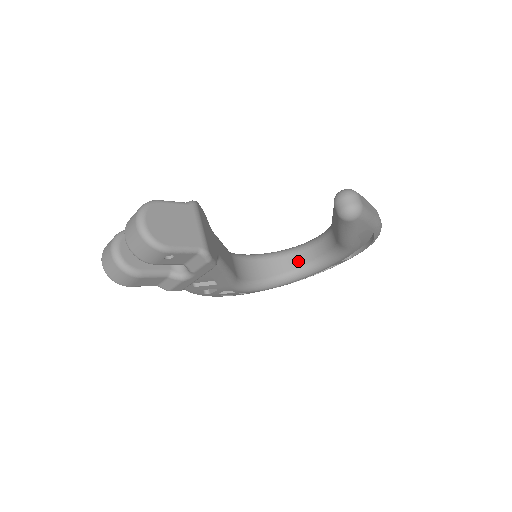
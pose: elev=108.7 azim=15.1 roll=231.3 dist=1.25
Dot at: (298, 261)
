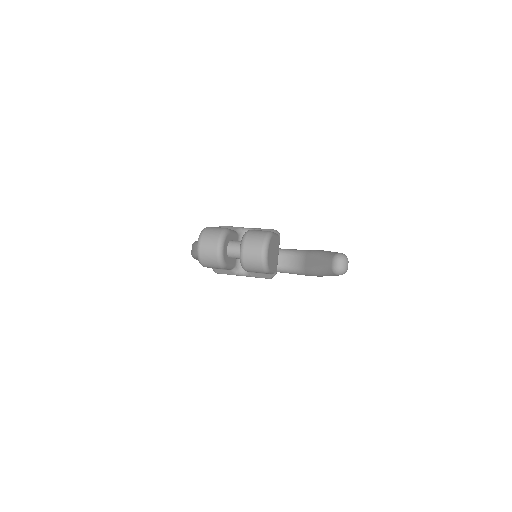
Dot at: occluded
